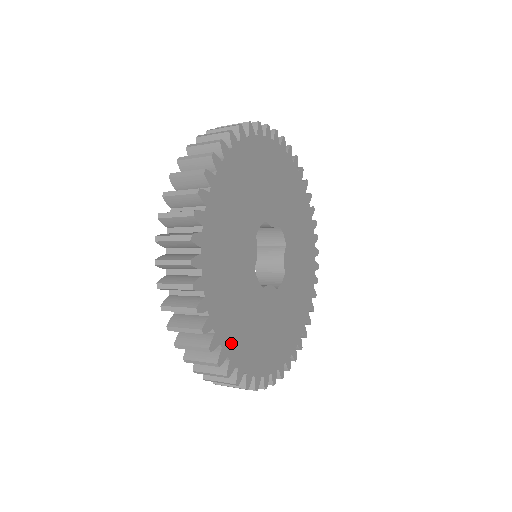
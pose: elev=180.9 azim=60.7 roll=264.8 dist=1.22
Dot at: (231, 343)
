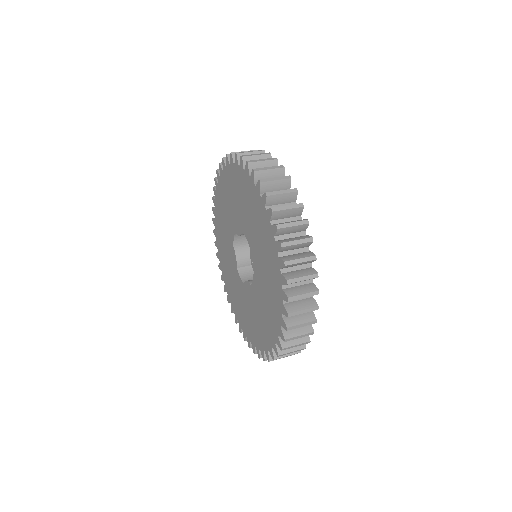
Dot at: occluded
